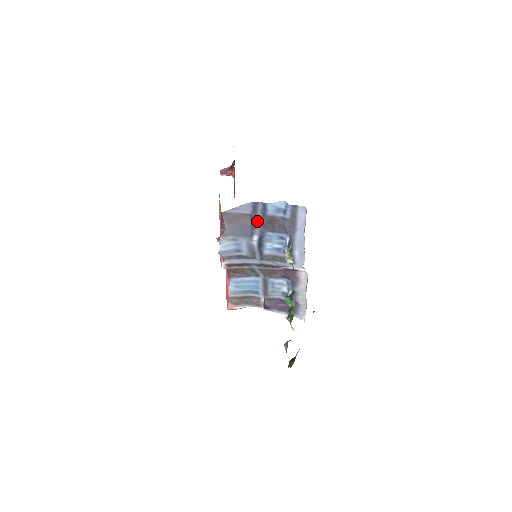
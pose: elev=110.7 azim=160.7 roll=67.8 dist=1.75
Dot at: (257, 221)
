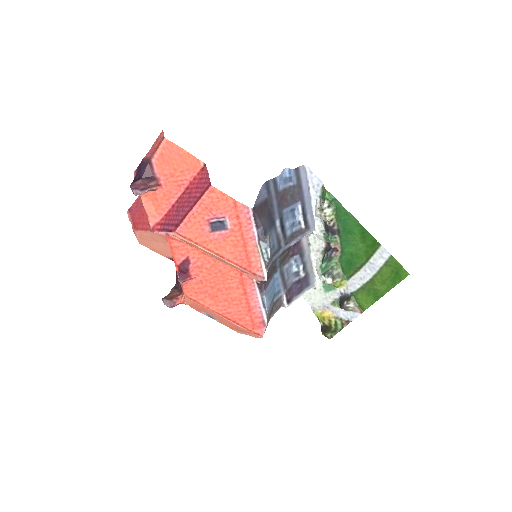
Dot at: (273, 203)
